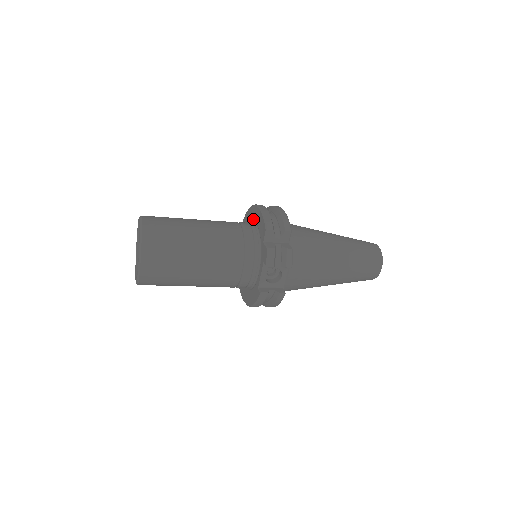
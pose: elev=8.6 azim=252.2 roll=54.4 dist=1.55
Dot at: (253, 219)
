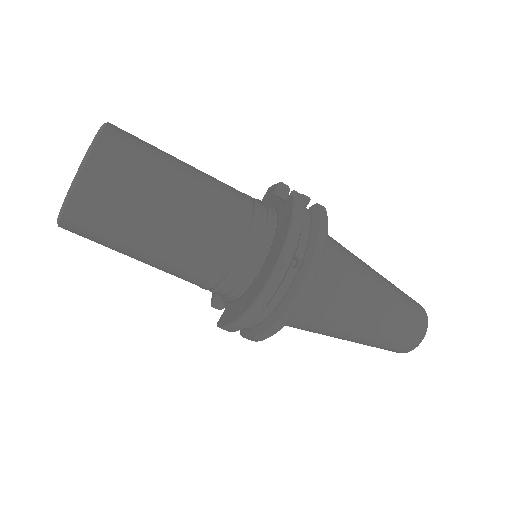
Dot at: occluded
